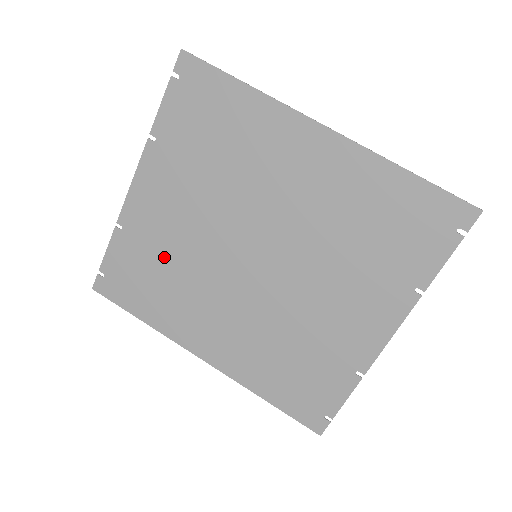
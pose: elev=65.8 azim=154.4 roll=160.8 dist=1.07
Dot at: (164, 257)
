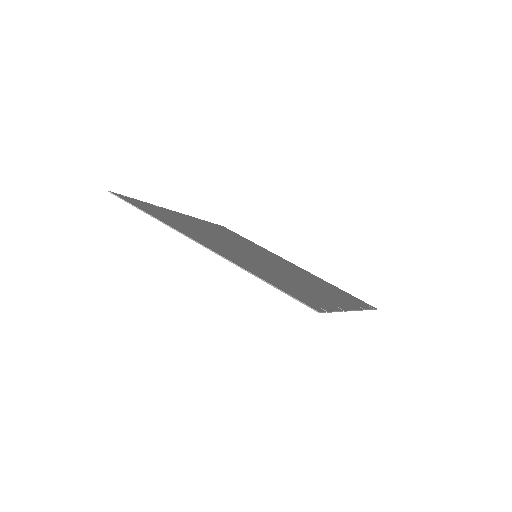
Dot at: occluded
